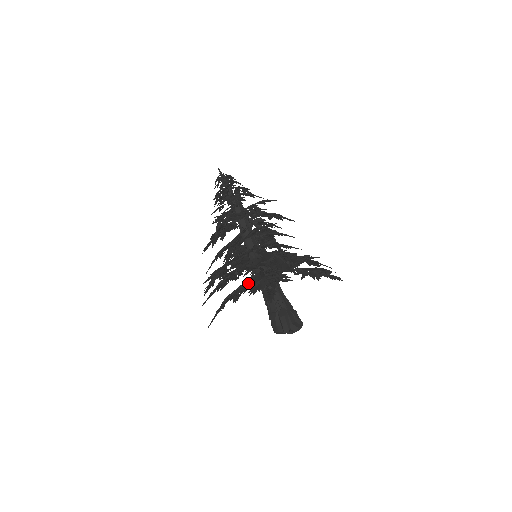
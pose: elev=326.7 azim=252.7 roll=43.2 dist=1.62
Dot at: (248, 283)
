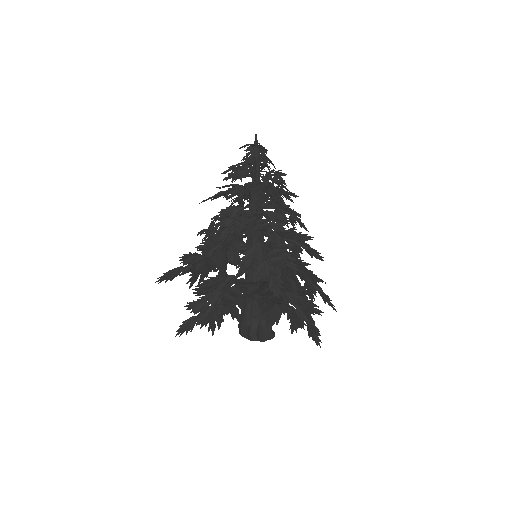
Dot at: (275, 308)
